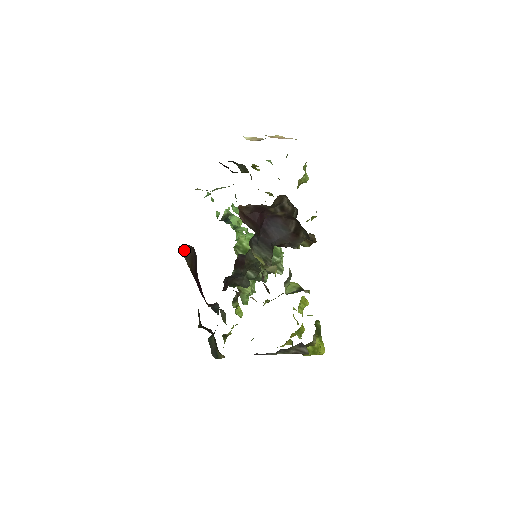
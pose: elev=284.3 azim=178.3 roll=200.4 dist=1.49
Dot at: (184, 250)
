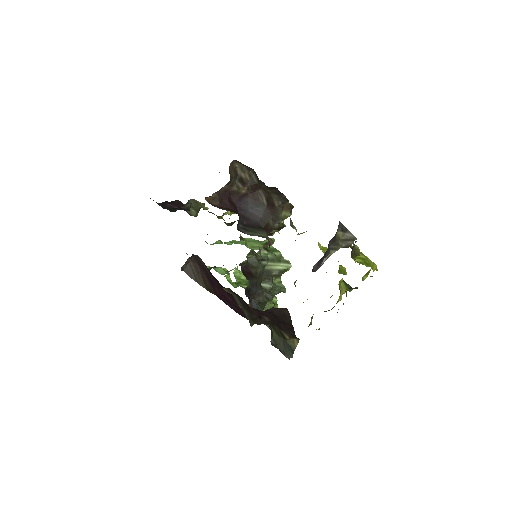
Dot at: (188, 271)
